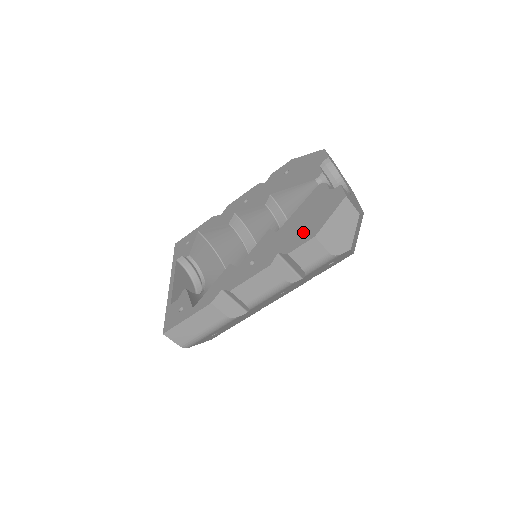
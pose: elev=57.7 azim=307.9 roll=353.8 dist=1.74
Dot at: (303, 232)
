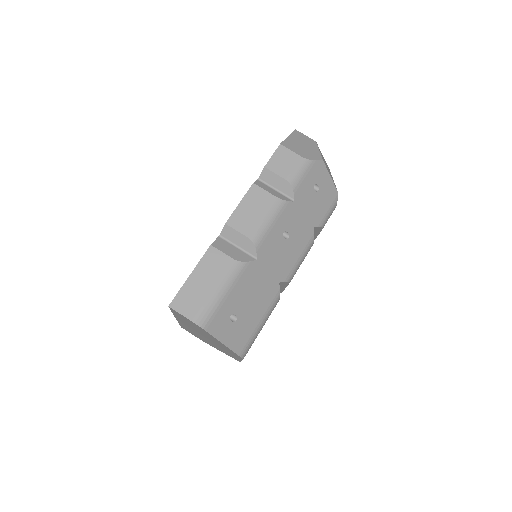
Dot at: occluded
